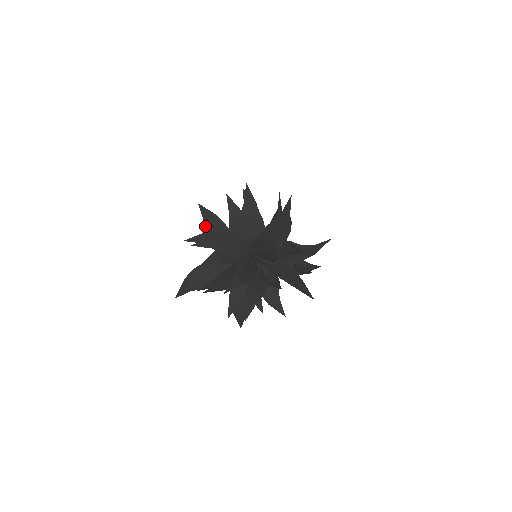
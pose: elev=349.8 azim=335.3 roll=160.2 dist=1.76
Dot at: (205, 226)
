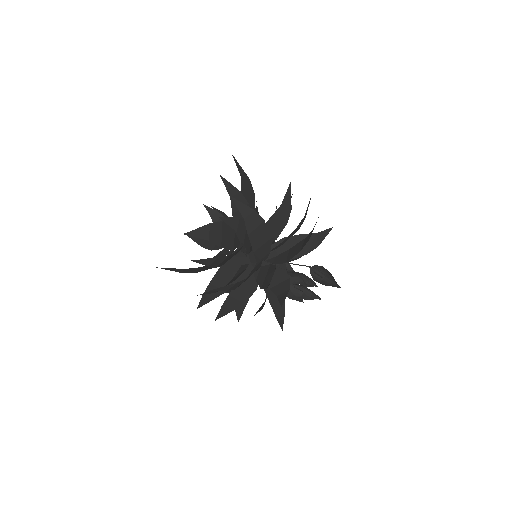
Dot at: occluded
